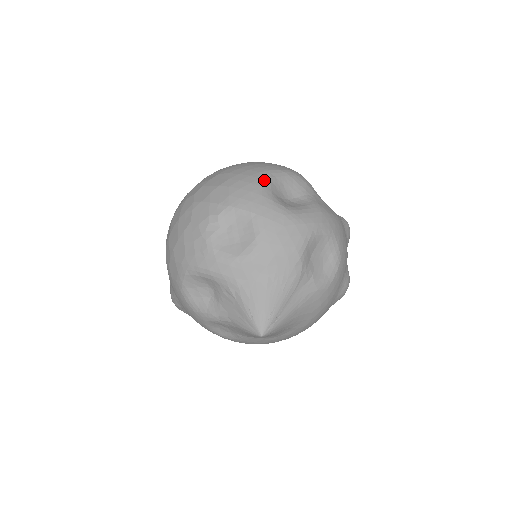
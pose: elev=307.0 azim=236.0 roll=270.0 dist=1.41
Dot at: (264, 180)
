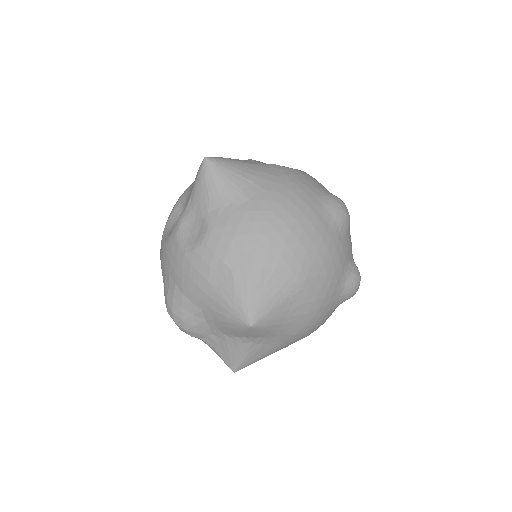
Dot at: occluded
